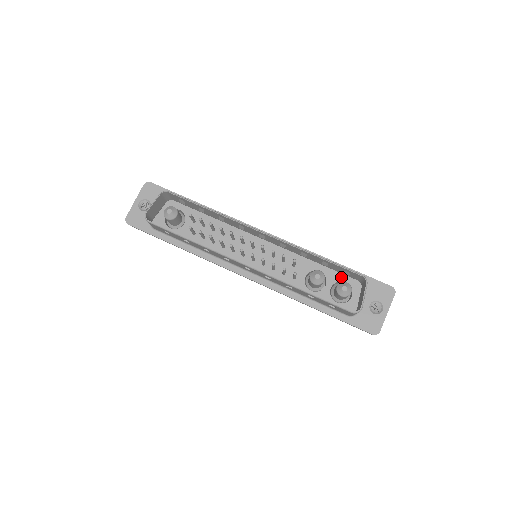
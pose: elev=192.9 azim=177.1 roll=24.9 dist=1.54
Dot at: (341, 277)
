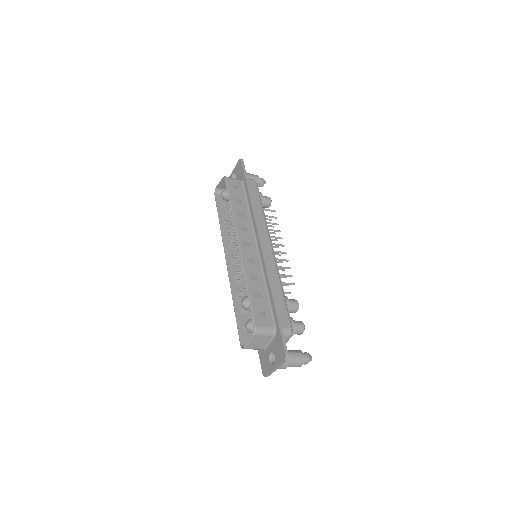
Dot at: occluded
